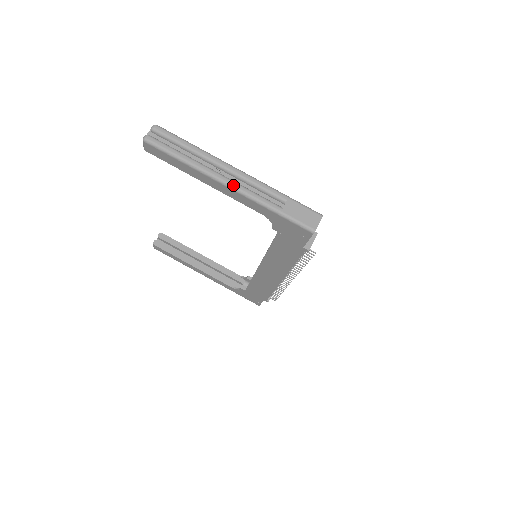
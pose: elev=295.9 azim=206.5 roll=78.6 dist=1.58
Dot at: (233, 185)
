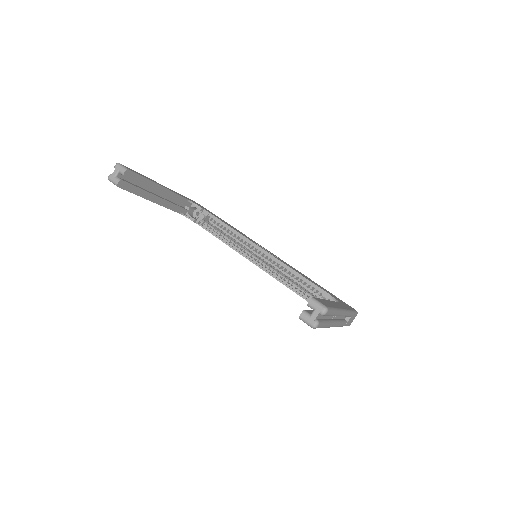
Dot at: (337, 326)
